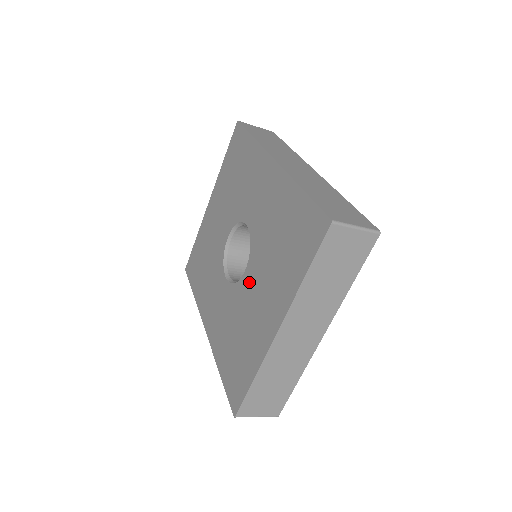
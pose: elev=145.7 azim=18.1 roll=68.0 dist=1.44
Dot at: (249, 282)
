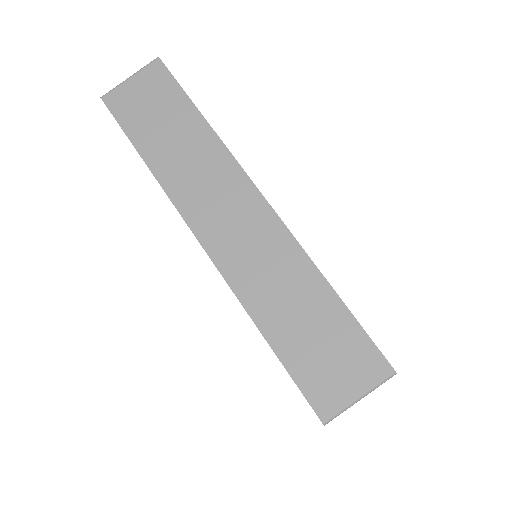
Dot at: occluded
